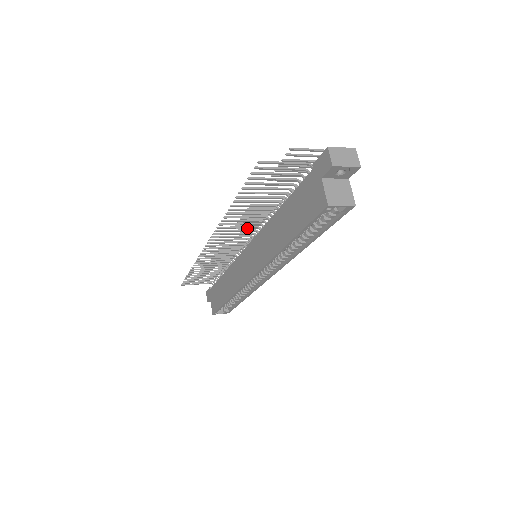
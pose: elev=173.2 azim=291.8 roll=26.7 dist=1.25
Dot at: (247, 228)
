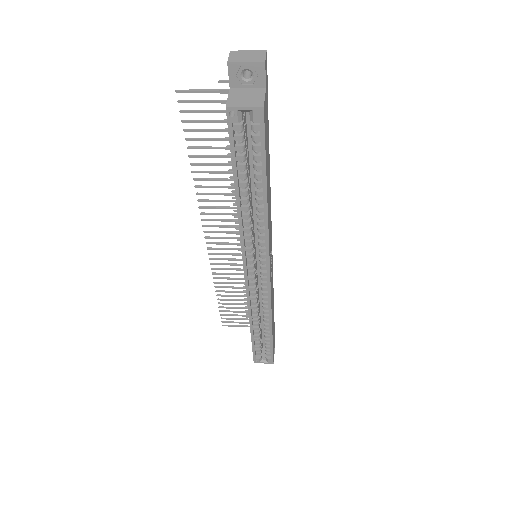
Dot at: occluded
